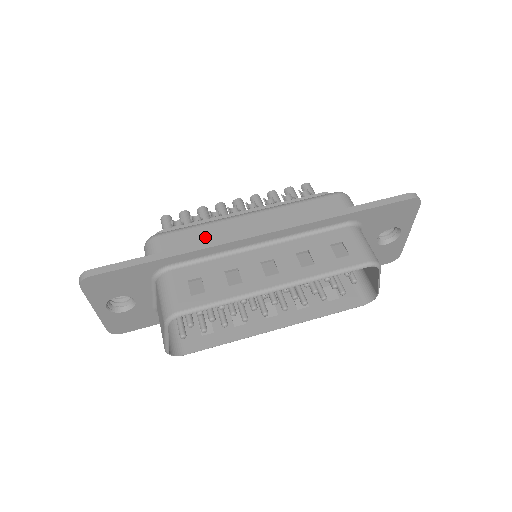
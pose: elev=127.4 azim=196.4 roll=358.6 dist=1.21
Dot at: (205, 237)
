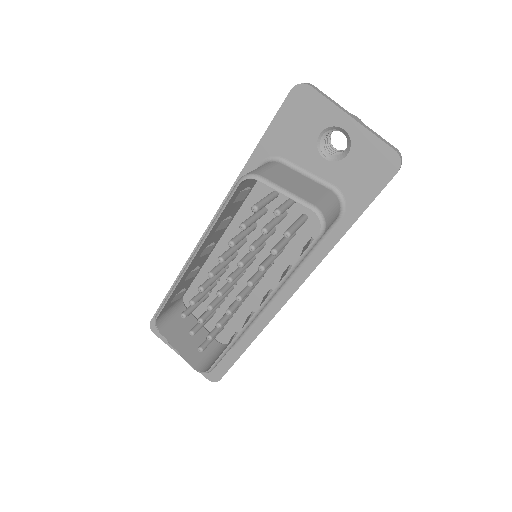
Dot at: occluded
